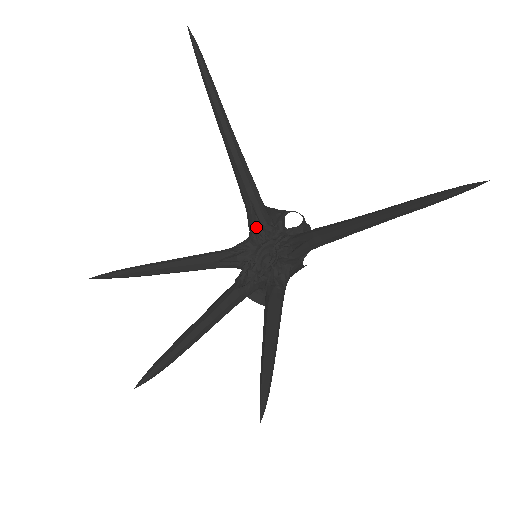
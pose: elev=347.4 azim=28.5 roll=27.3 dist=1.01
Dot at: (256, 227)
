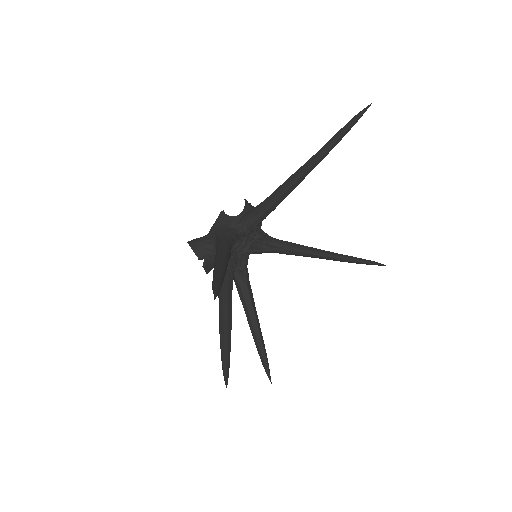
Dot at: (250, 225)
